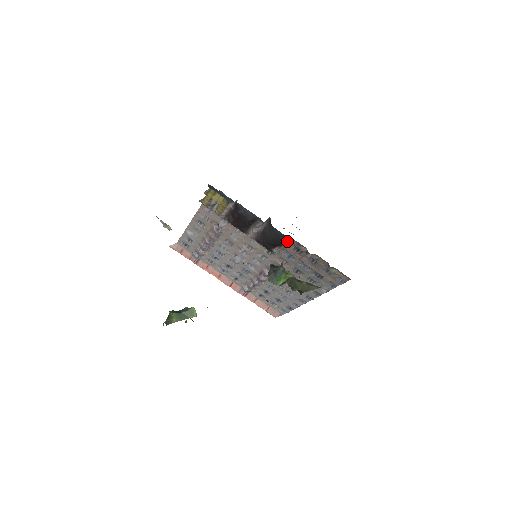
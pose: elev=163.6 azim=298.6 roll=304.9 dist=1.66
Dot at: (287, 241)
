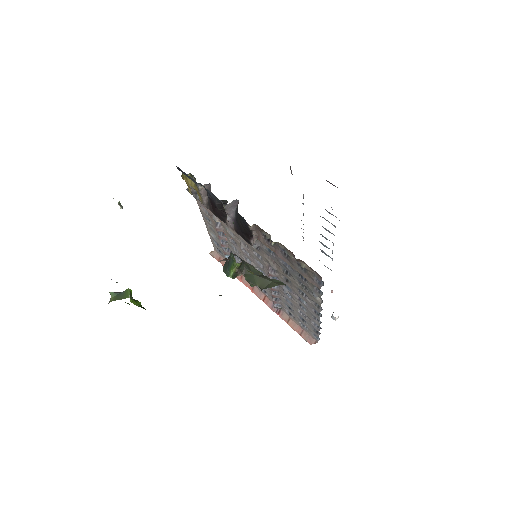
Dot at: (248, 226)
